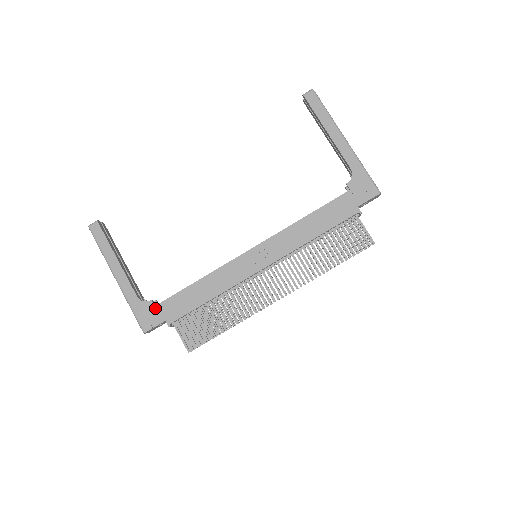
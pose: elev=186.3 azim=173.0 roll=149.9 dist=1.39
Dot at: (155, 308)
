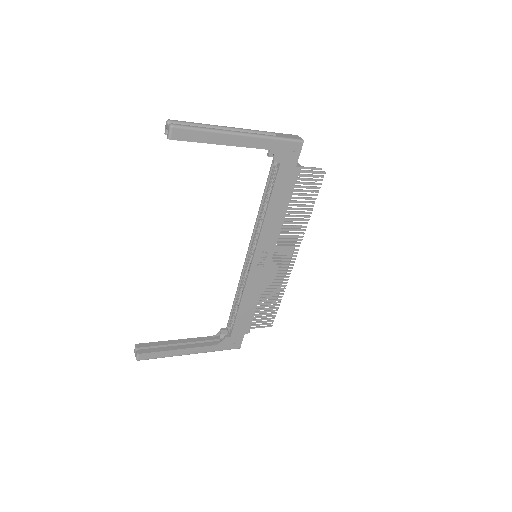
Dot at: (232, 337)
